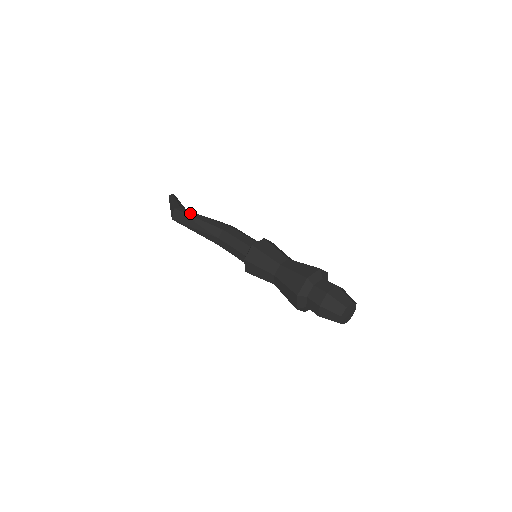
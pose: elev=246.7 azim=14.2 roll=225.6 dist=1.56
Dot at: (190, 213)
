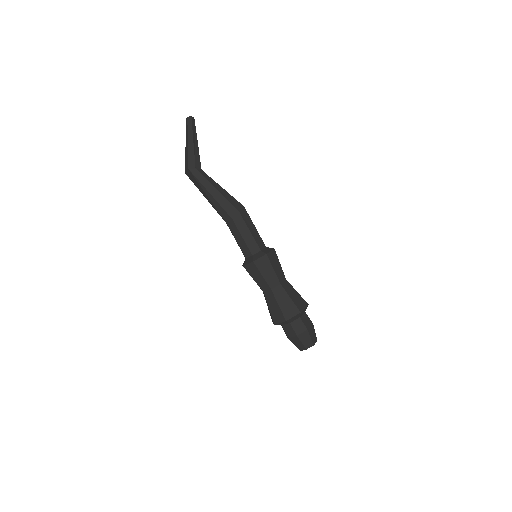
Dot at: (204, 182)
